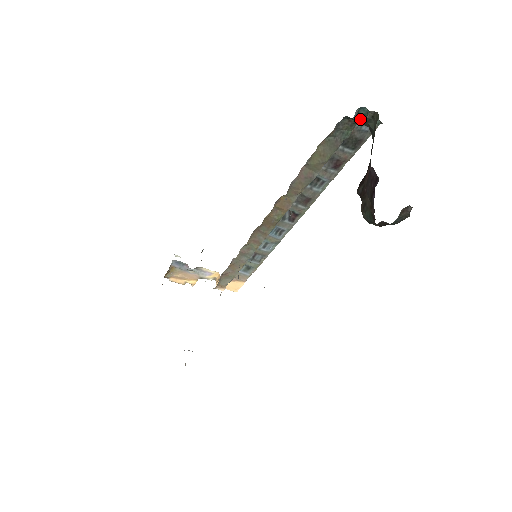
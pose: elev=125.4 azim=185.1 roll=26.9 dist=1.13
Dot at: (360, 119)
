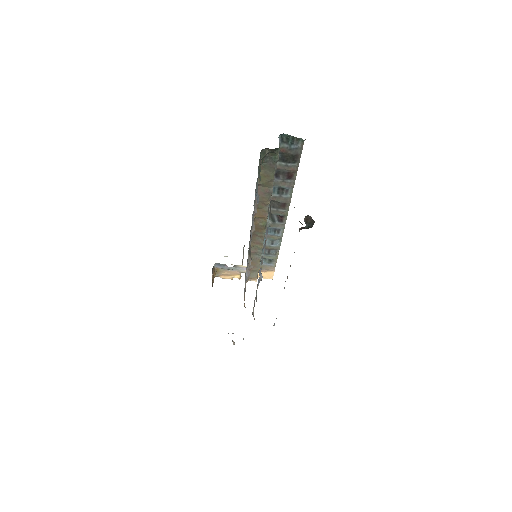
Dot at: (286, 142)
